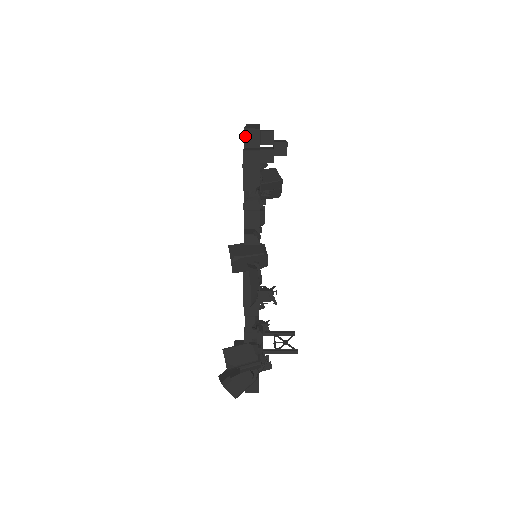
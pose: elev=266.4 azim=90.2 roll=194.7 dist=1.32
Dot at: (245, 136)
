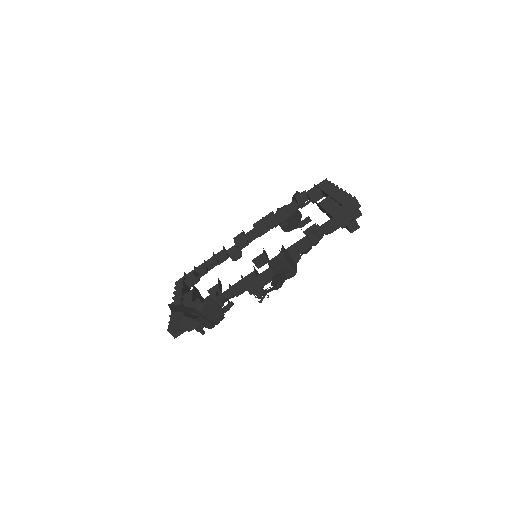
Dot at: (351, 200)
